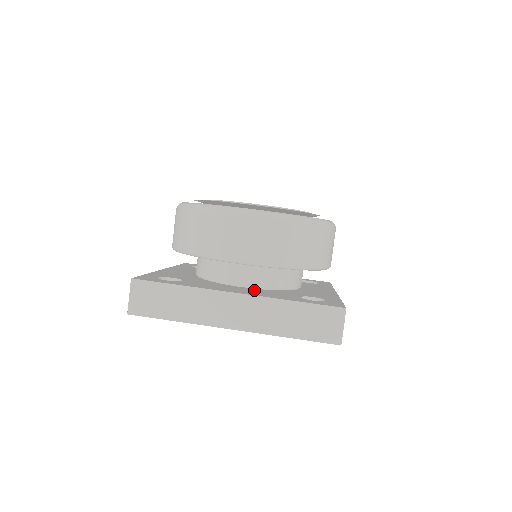
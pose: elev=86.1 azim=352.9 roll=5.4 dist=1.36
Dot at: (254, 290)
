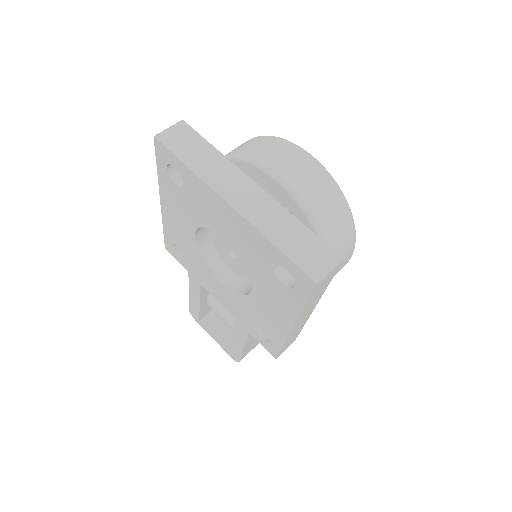
Dot at: occluded
